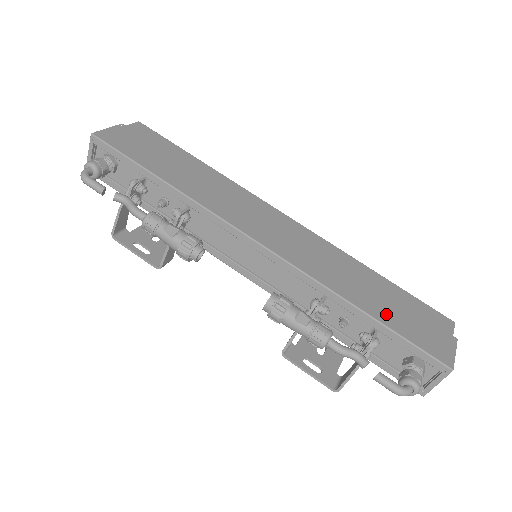
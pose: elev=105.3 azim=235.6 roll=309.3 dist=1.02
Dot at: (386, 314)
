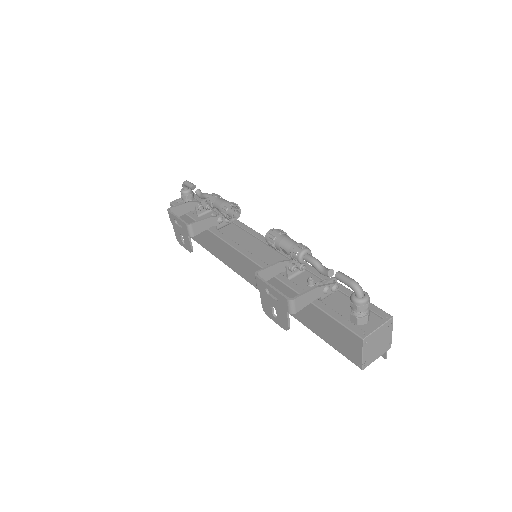
Dot at: occluded
